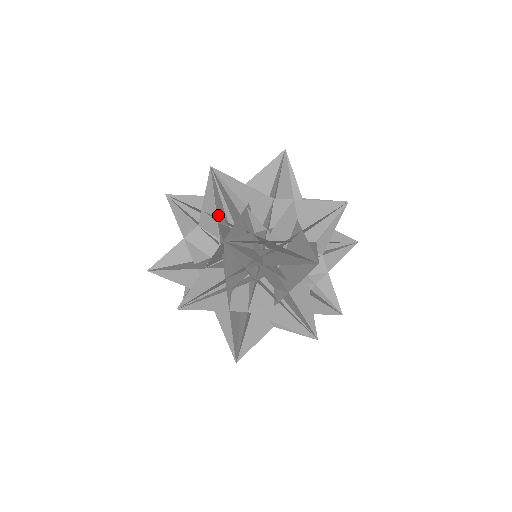
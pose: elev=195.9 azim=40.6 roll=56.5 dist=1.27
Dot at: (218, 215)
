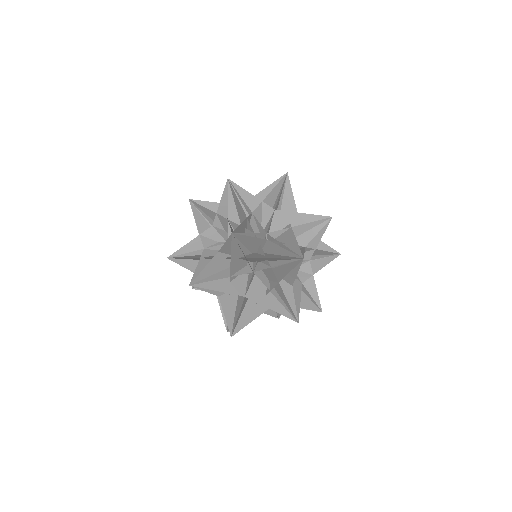
Dot at: occluded
